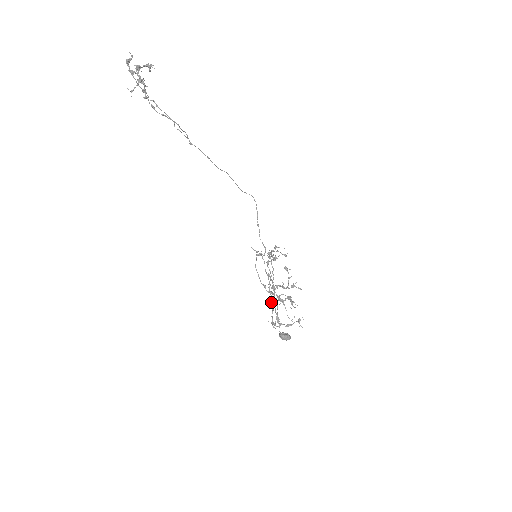
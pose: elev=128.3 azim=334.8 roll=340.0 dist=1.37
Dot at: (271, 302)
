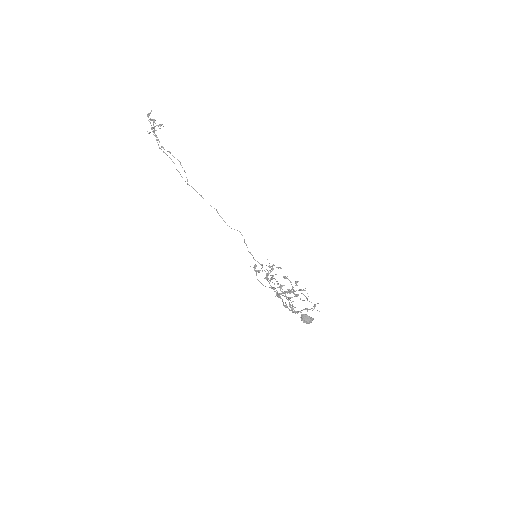
Dot at: (282, 291)
